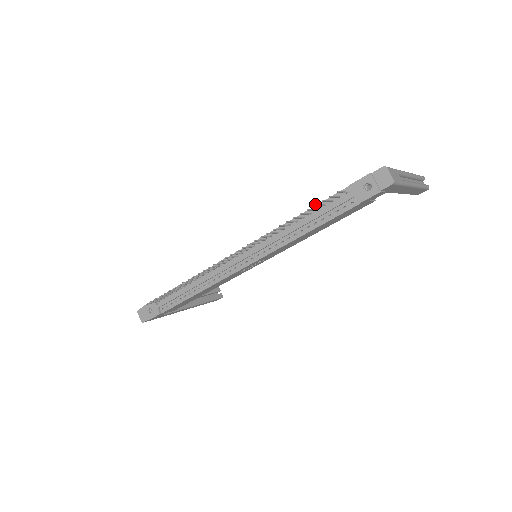
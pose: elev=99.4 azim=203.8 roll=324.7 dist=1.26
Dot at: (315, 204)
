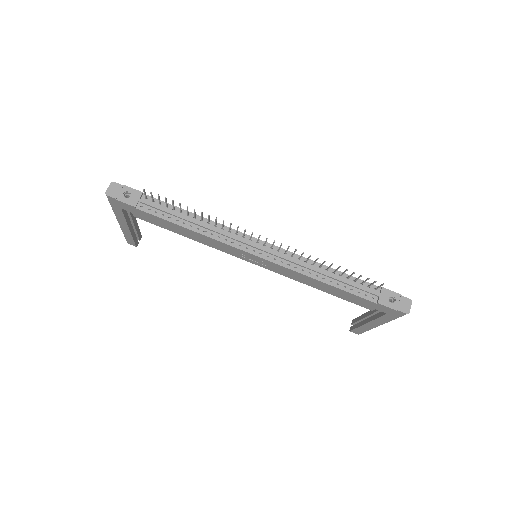
Dot at: occluded
